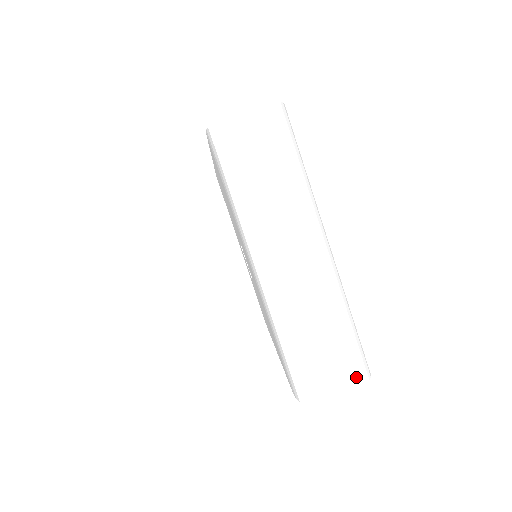
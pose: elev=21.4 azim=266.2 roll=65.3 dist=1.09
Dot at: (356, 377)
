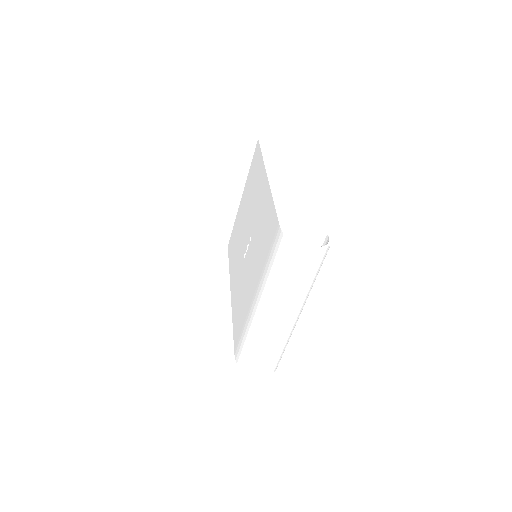
Dot at: (271, 371)
